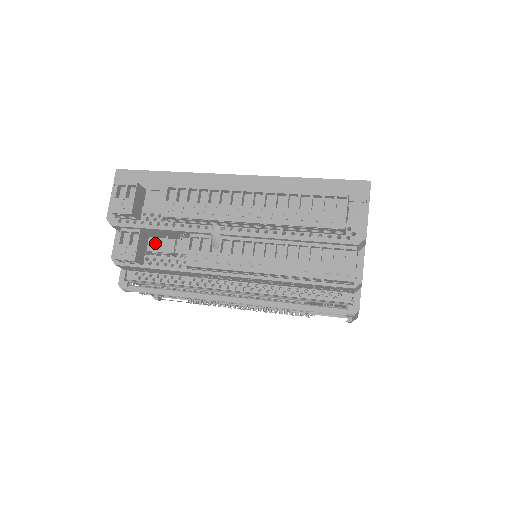
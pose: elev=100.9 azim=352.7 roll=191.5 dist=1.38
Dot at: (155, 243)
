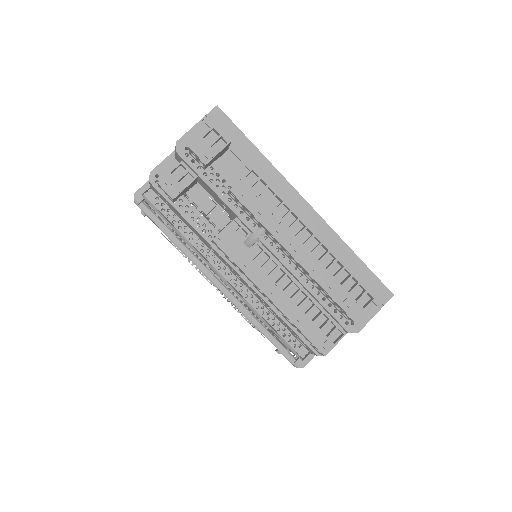
Dot at: (197, 193)
